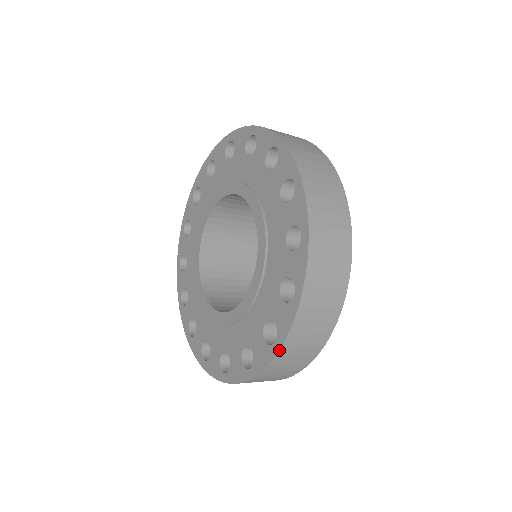
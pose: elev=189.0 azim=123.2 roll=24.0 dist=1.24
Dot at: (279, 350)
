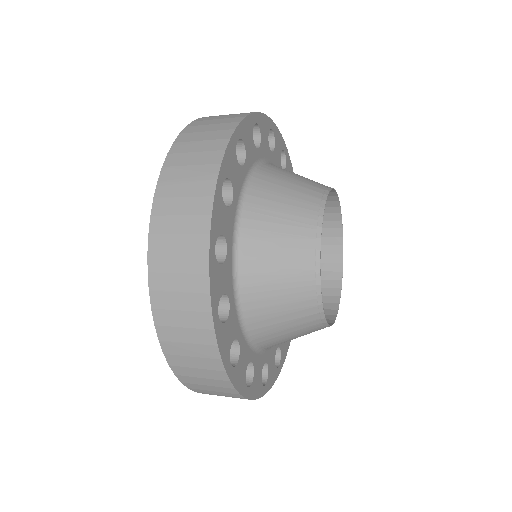
Dot at: (171, 368)
